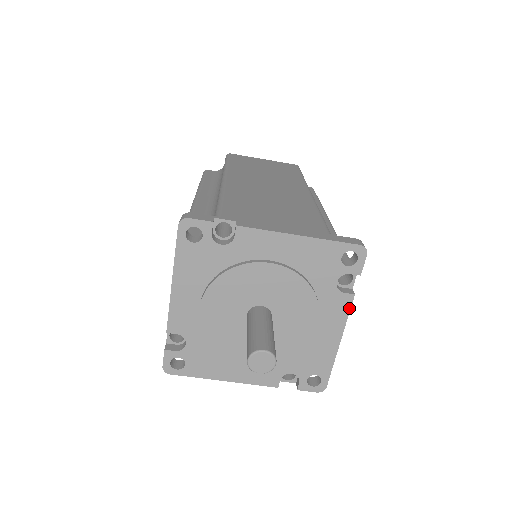
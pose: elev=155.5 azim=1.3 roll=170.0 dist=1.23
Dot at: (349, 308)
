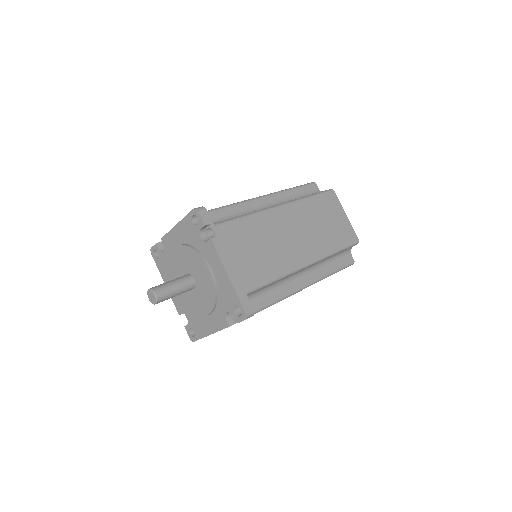
Dot at: (224, 328)
